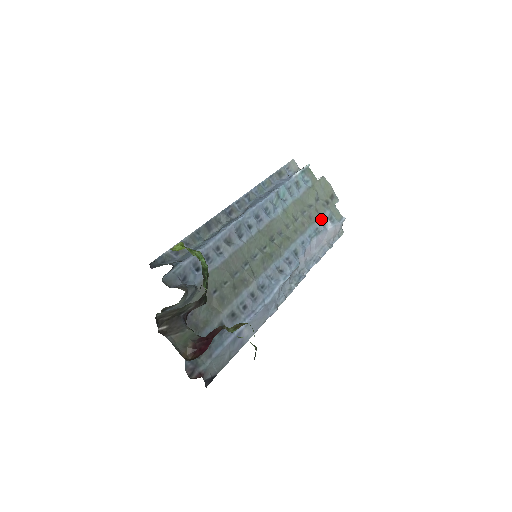
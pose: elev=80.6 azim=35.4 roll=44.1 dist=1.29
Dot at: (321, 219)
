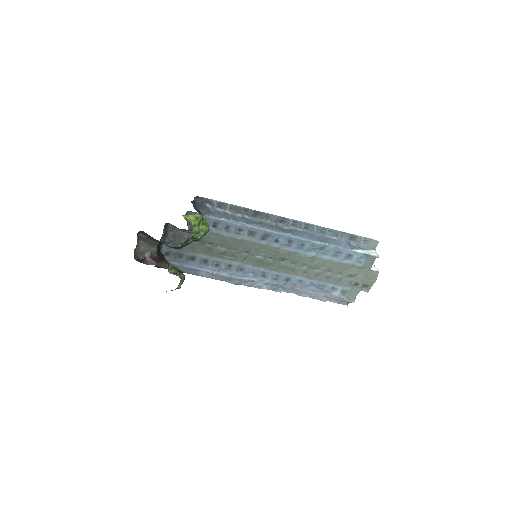
Dot at: (335, 285)
